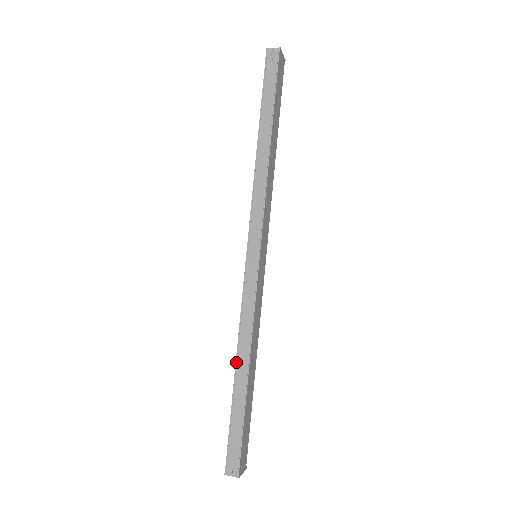
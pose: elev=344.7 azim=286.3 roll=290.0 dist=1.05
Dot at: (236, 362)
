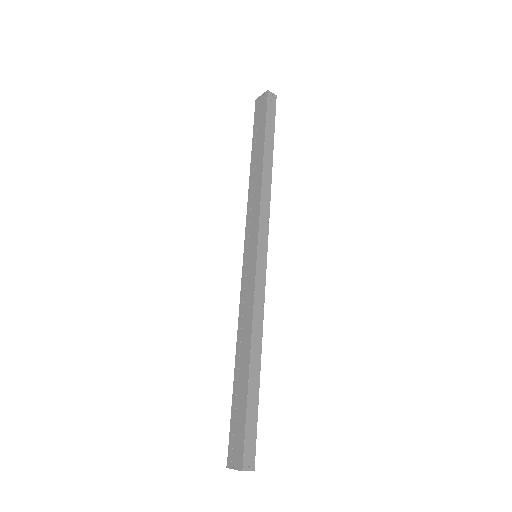
Dot at: (251, 352)
